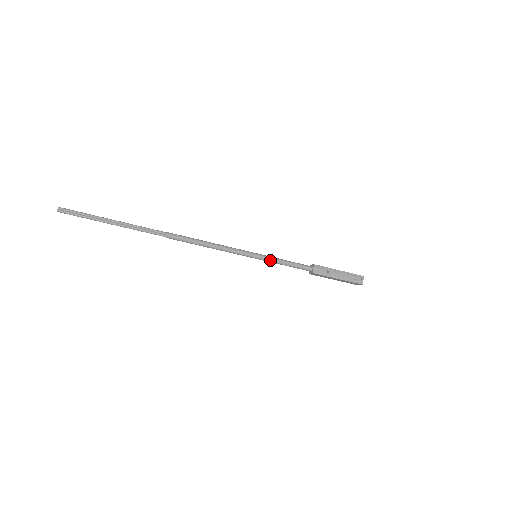
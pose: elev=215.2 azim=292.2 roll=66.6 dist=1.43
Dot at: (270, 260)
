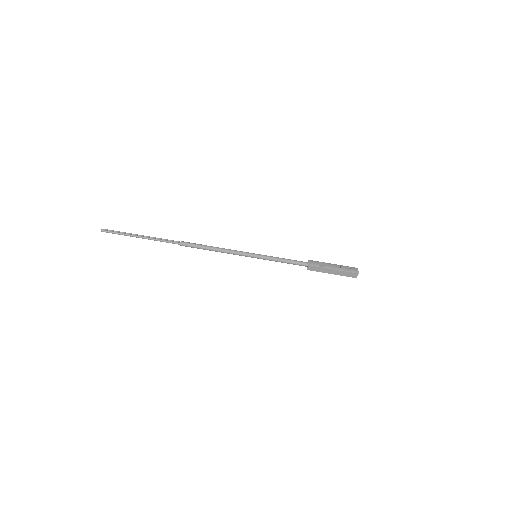
Dot at: (268, 257)
